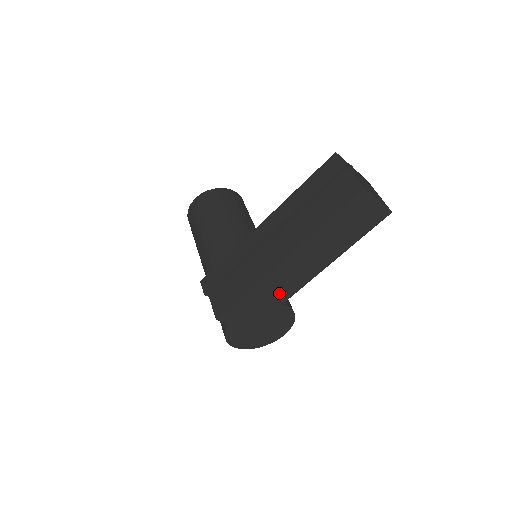
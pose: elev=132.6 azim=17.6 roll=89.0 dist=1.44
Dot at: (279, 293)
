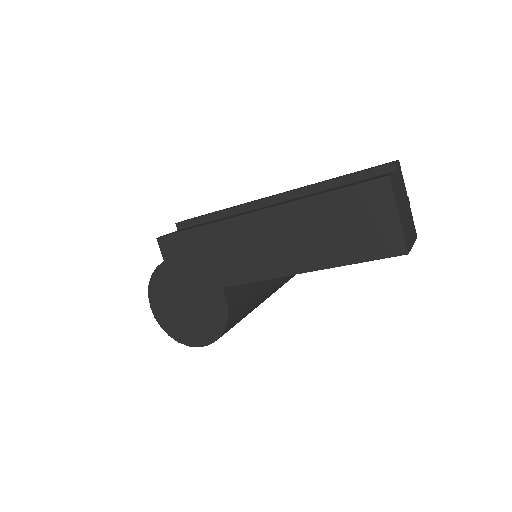
Dot at: (228, 264)
